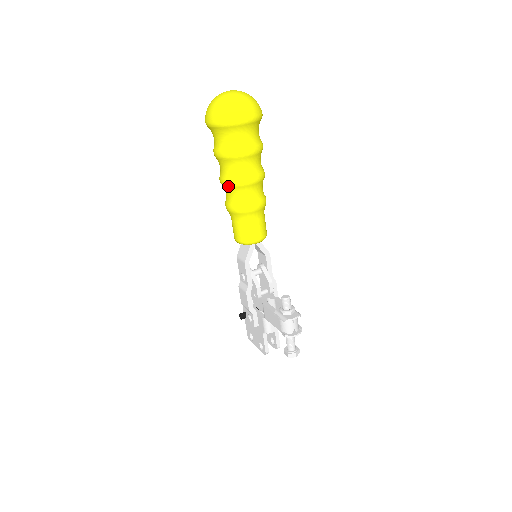
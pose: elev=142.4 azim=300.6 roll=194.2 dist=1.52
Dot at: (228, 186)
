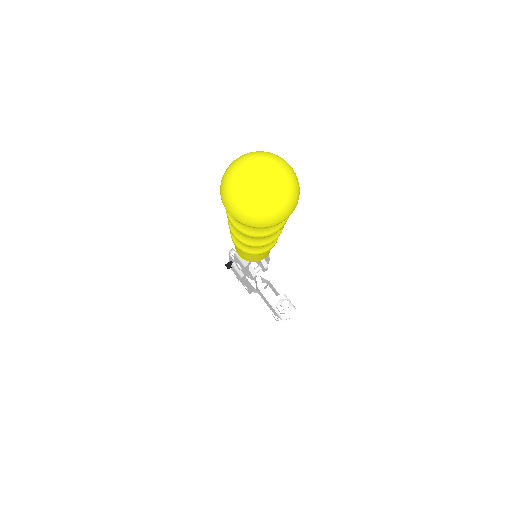
Dot at: (242, 243)
